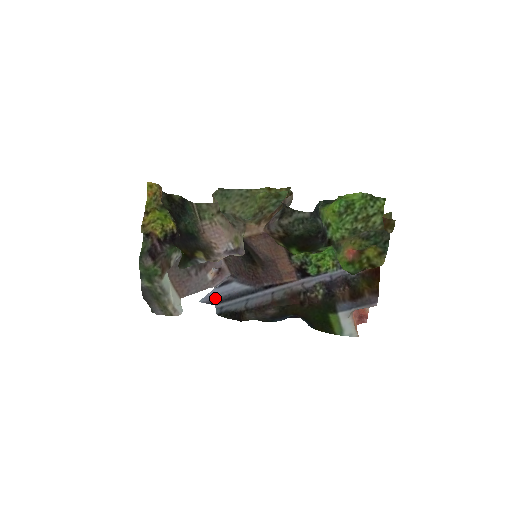
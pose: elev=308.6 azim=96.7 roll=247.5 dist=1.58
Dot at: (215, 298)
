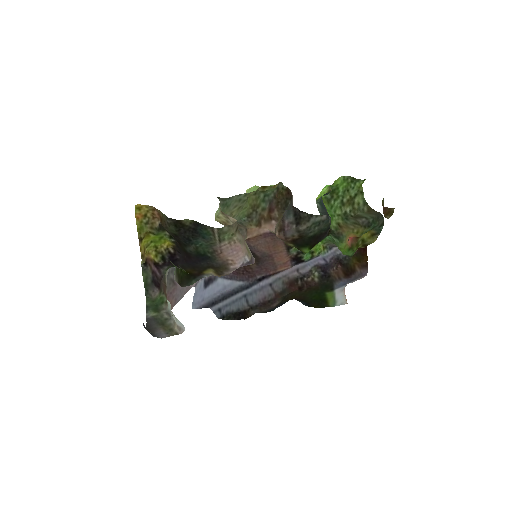
Dot at: (208, 301)
